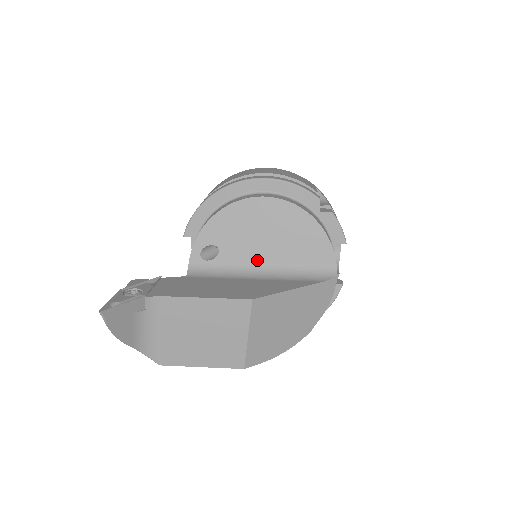
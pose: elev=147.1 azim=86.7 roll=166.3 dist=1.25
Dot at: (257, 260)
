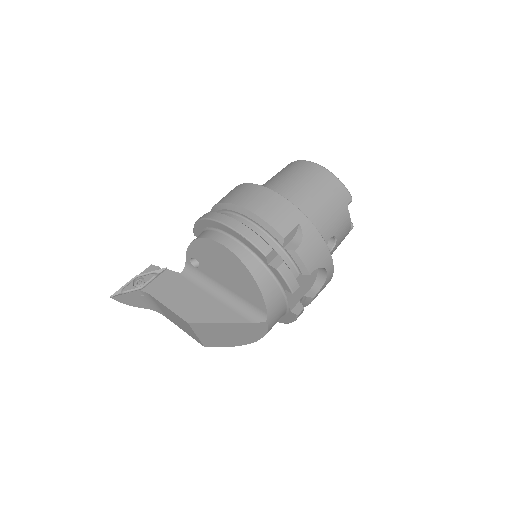
Dot at: (220, 282)
